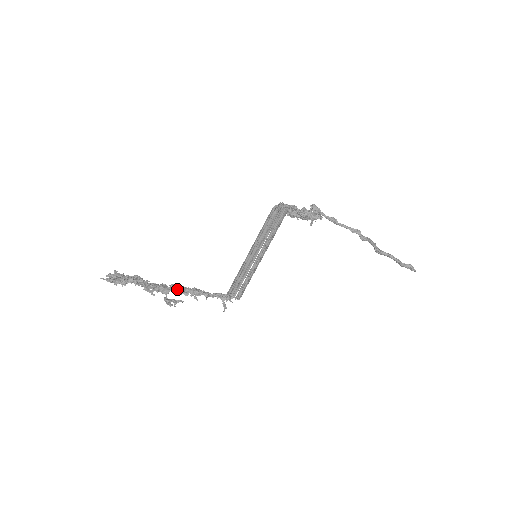
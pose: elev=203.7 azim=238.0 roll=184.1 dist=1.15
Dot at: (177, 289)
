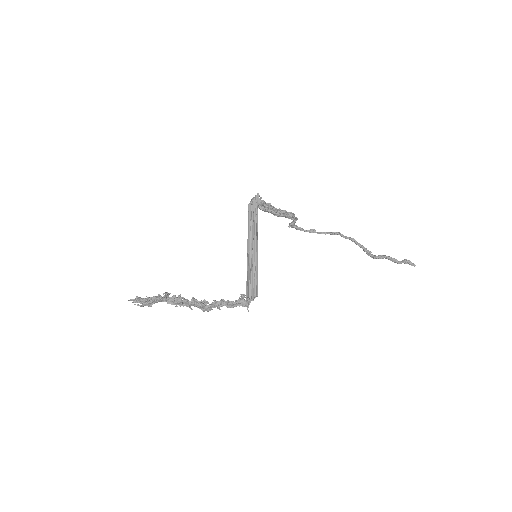
Dot at: occluded
